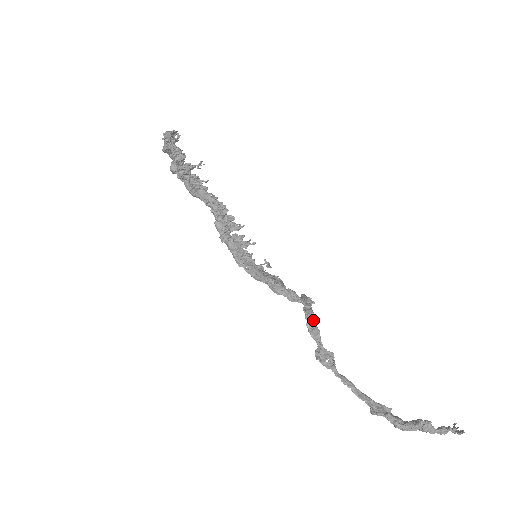
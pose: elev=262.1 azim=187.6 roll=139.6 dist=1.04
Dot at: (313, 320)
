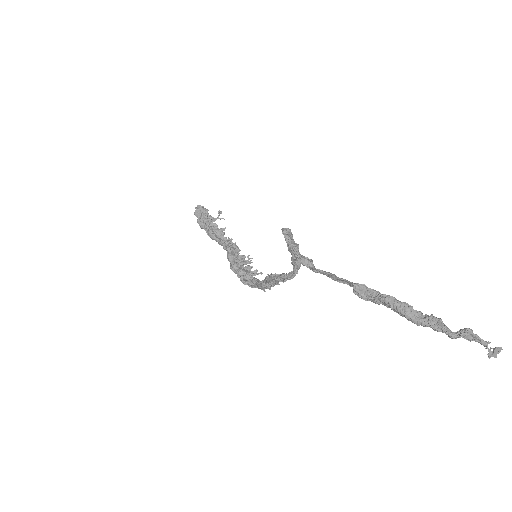
Dot at: (289, 231)
